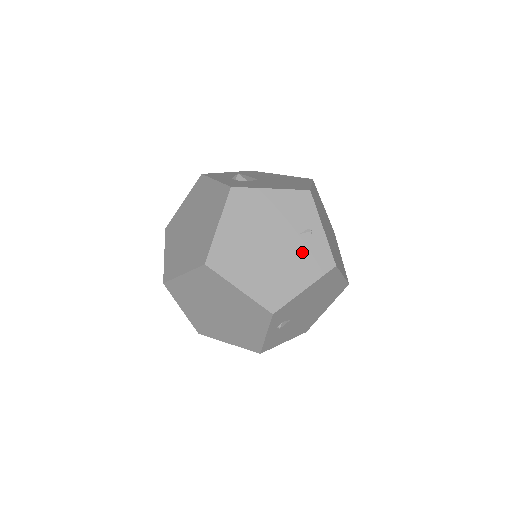
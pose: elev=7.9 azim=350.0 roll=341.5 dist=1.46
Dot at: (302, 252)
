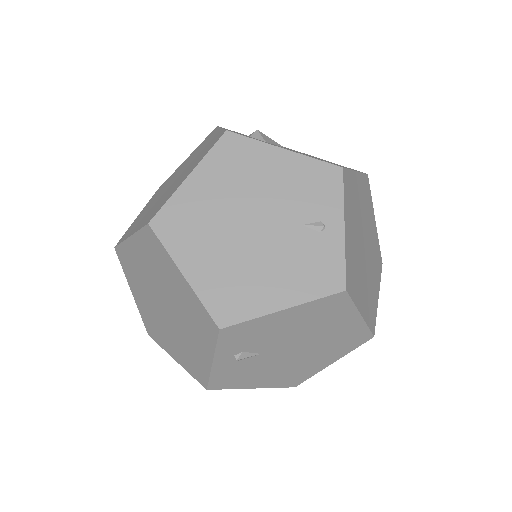
Dot at: (298, 252)
